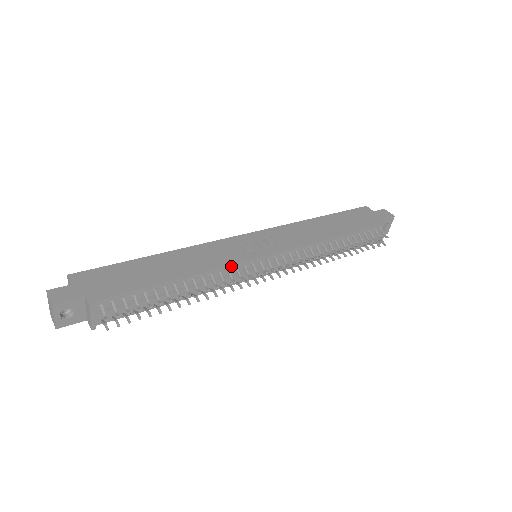
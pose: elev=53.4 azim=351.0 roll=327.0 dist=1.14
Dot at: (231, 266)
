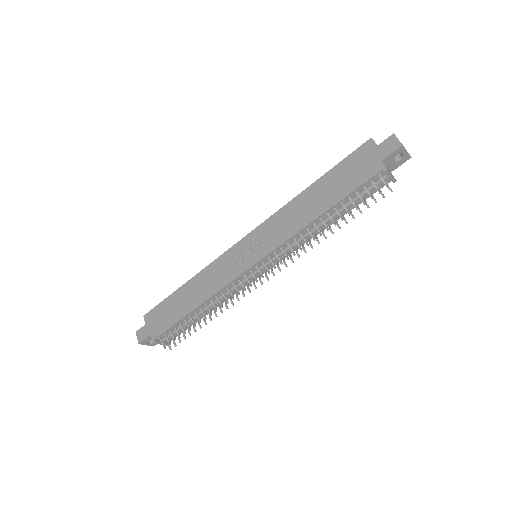
Dot at: (228, 285)
